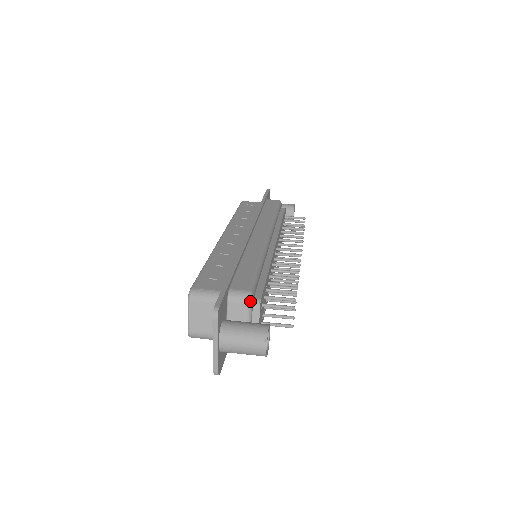
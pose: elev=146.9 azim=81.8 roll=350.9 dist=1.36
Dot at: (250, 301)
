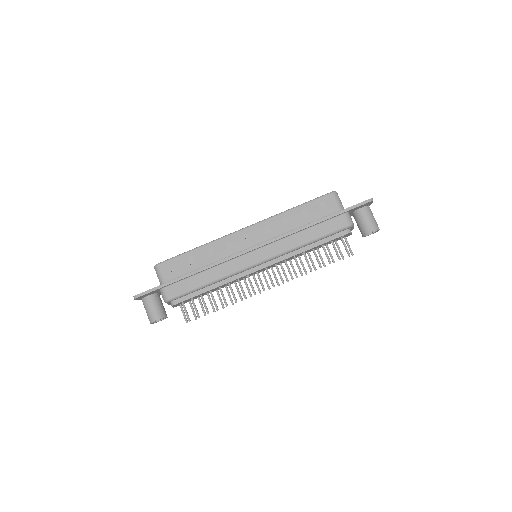
Dot at: (165, 302)
